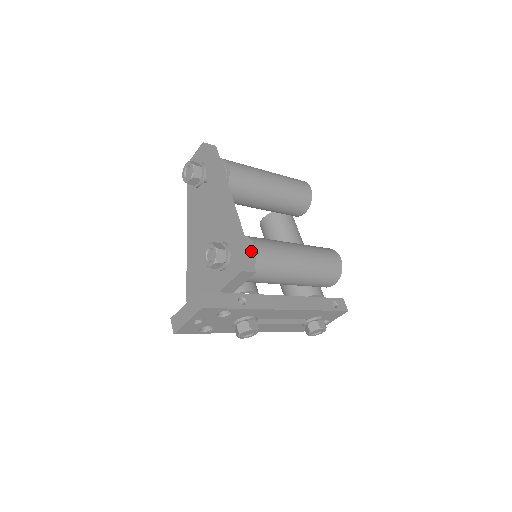
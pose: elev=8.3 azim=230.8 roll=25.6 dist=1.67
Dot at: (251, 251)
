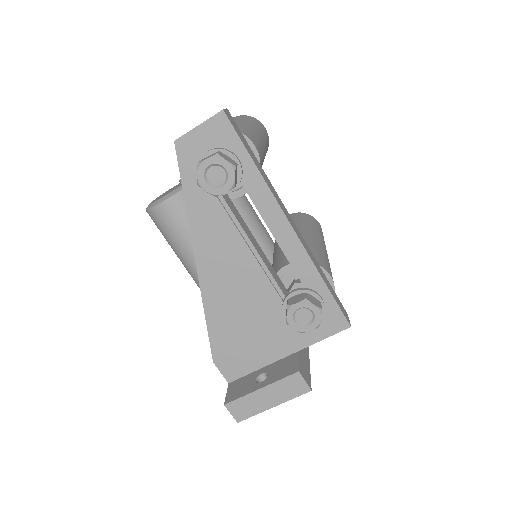
Dot at: occluded
